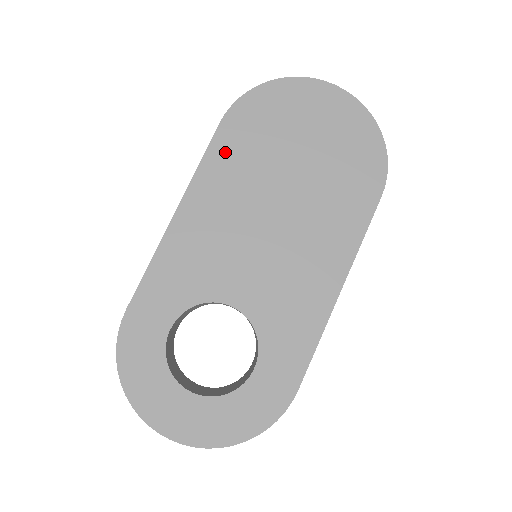
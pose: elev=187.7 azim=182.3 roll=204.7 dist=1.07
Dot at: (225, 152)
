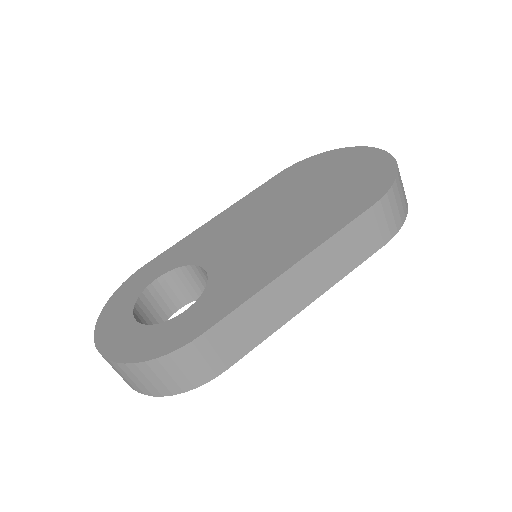
Dot at: (270, 187)
